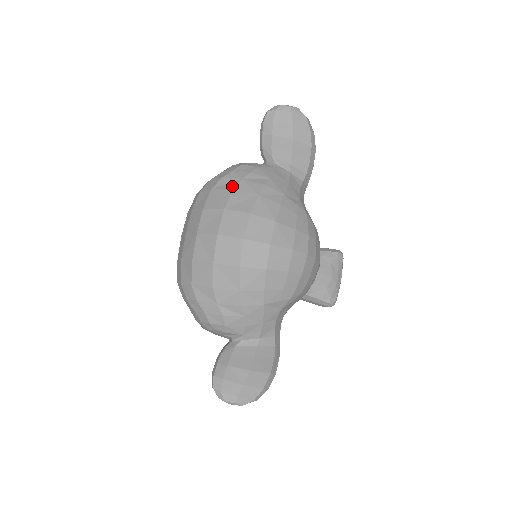
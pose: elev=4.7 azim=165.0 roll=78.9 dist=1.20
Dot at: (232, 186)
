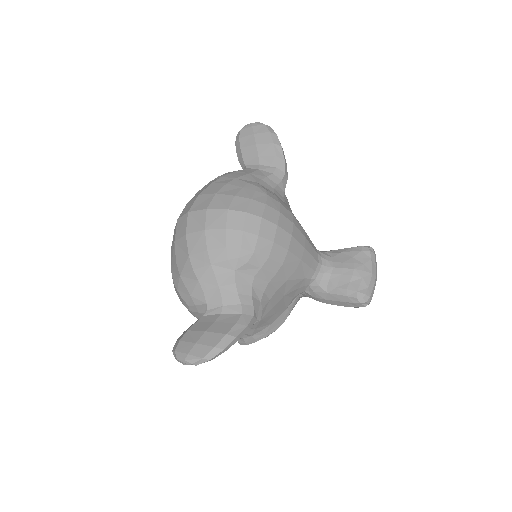
Dot at: occluded
